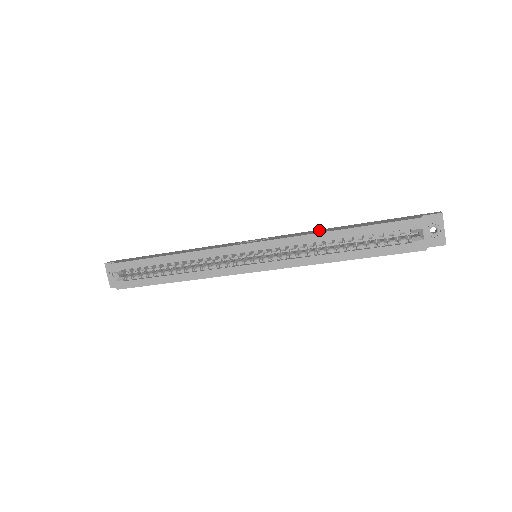
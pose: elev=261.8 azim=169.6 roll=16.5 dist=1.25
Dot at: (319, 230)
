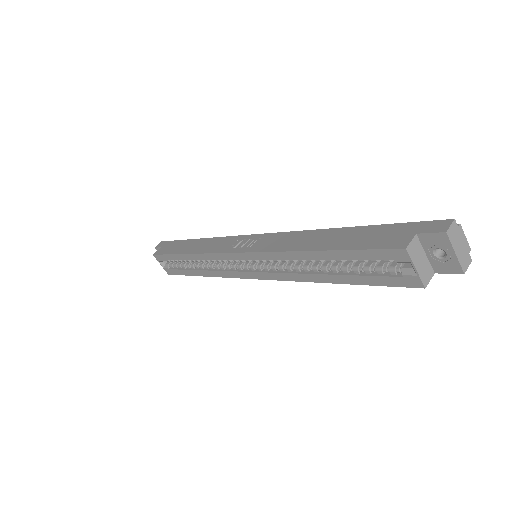
Dot at: (304, 235)
